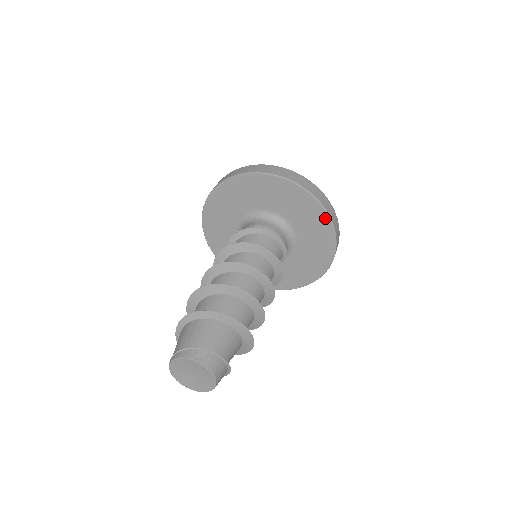
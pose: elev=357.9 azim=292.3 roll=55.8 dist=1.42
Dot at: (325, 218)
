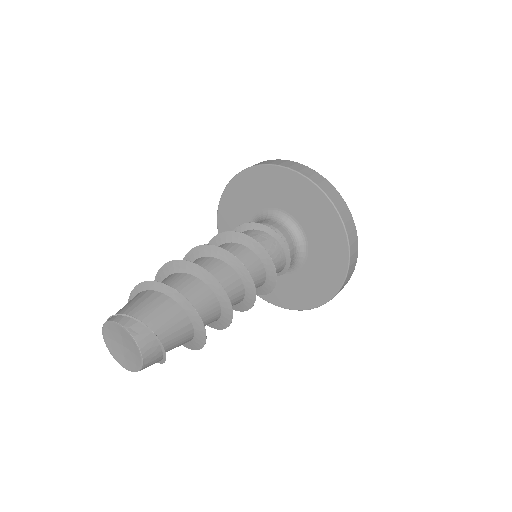
Dot at: (344, 243)
